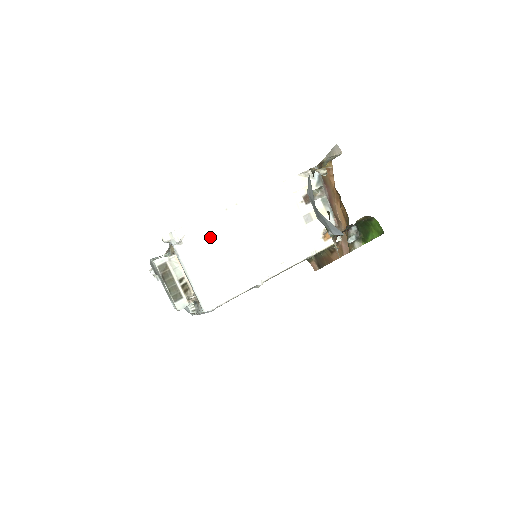
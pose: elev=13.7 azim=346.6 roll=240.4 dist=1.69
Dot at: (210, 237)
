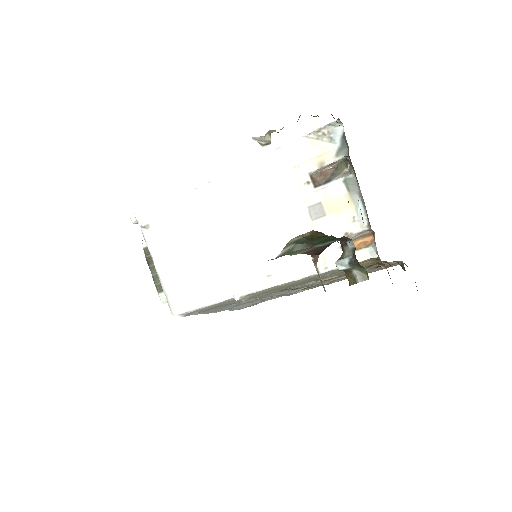
Dot at: (178, 224)
